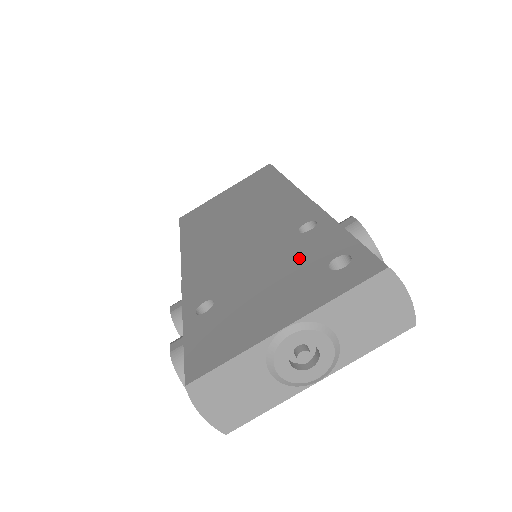
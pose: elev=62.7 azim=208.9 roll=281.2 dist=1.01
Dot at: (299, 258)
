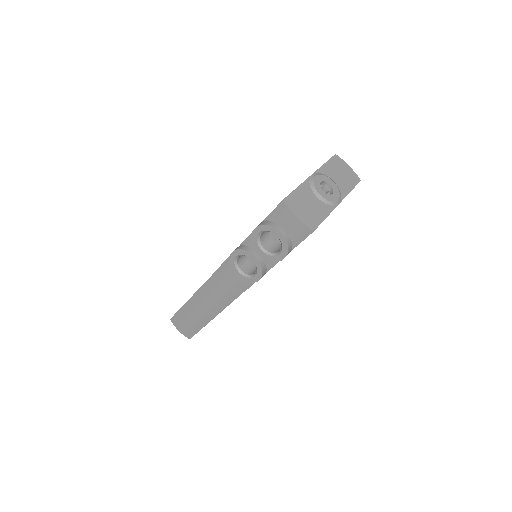
Dot at: occluded
